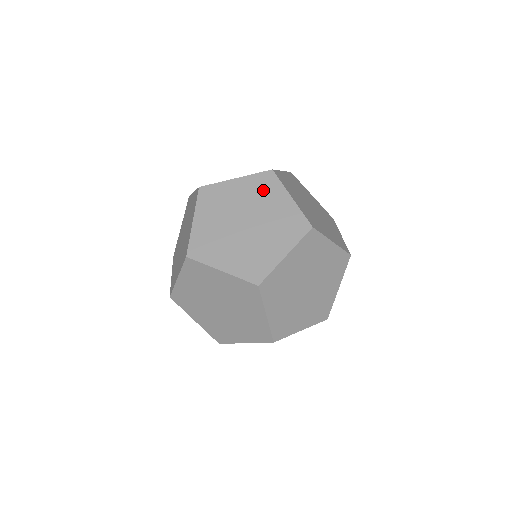
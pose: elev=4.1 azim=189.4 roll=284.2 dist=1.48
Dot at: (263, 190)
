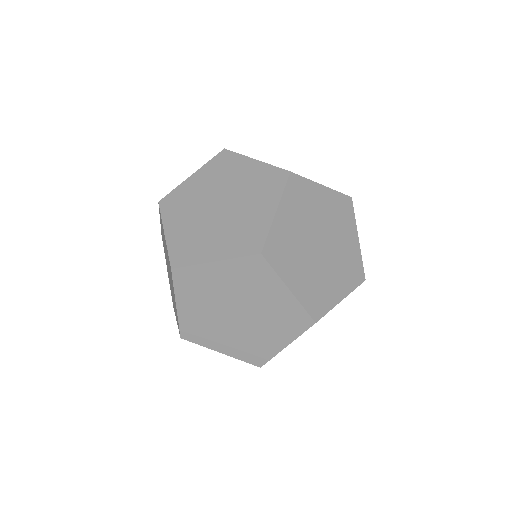
Dot at: (252, 279)
